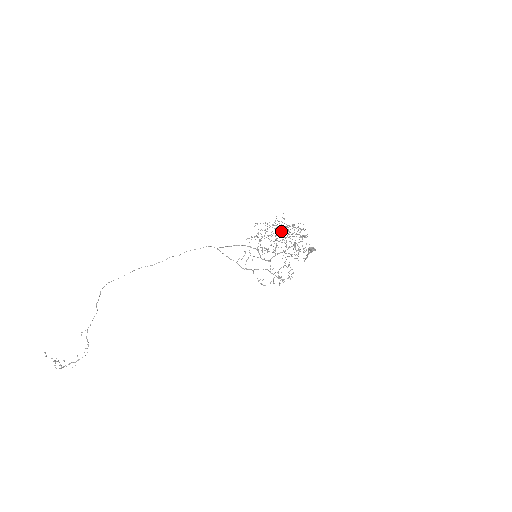
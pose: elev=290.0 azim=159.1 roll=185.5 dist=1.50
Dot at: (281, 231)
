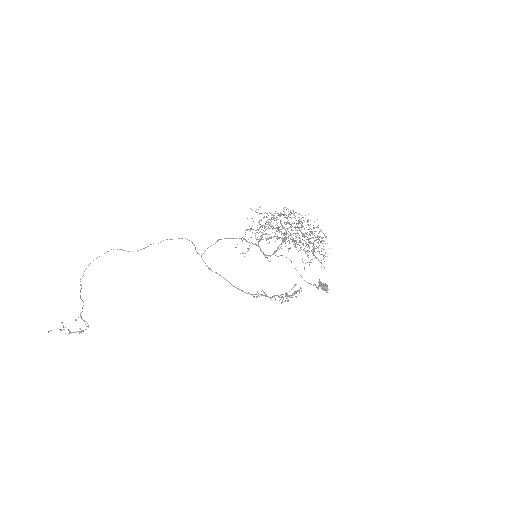
Dot at: occluded
